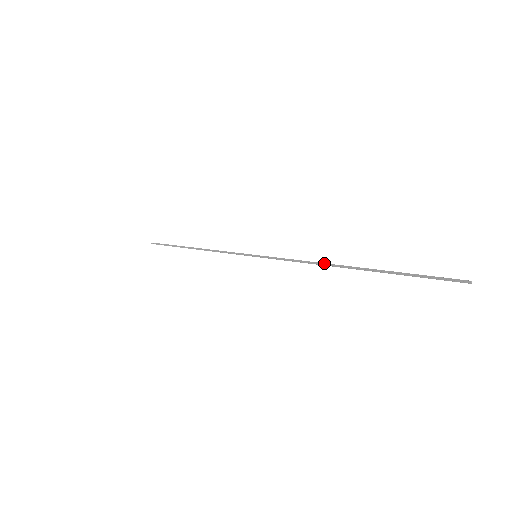
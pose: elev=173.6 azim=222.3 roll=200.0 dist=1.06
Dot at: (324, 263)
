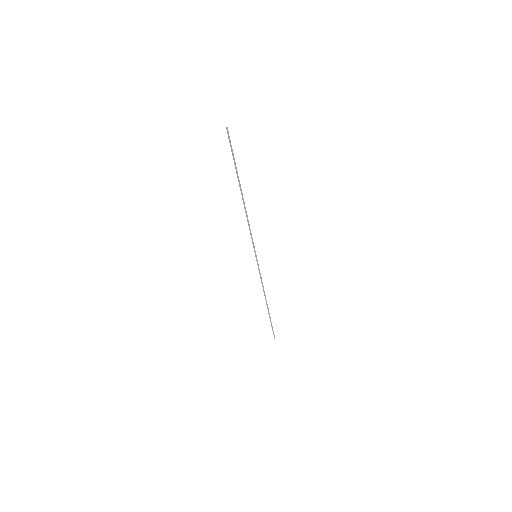
Dot at: (245, 210)
